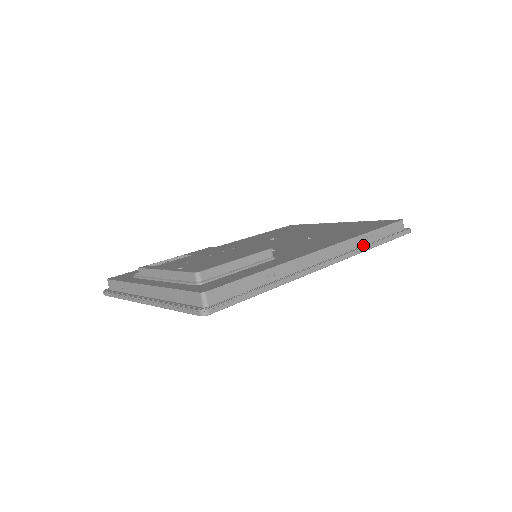
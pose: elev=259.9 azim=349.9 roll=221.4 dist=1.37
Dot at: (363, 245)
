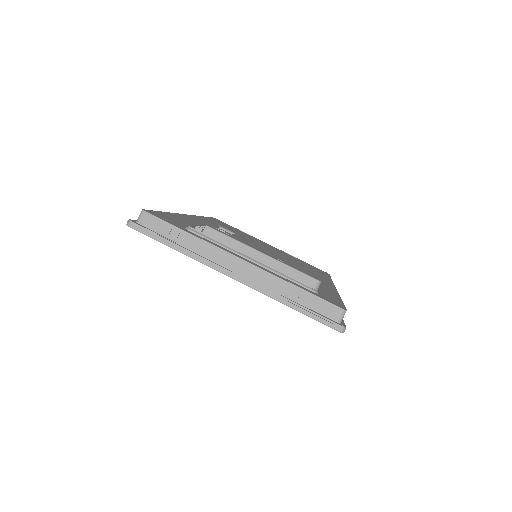
Dot at: occluded
